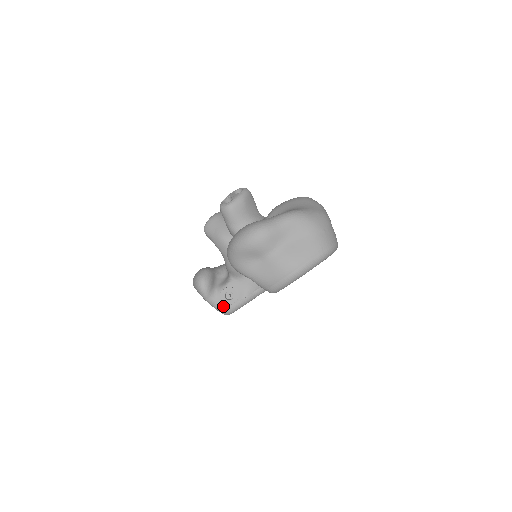
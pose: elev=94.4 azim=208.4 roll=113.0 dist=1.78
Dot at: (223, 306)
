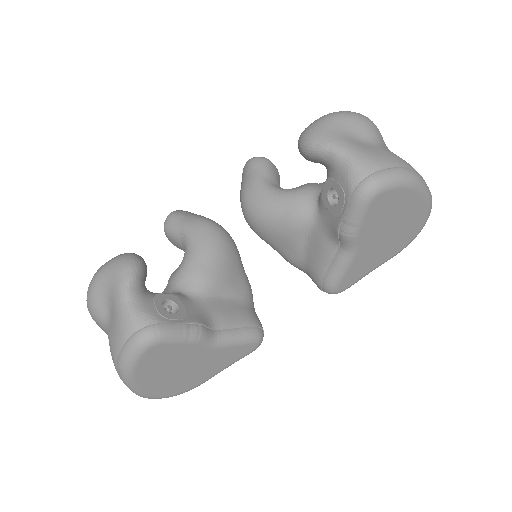
Dot at: (153, 314)
